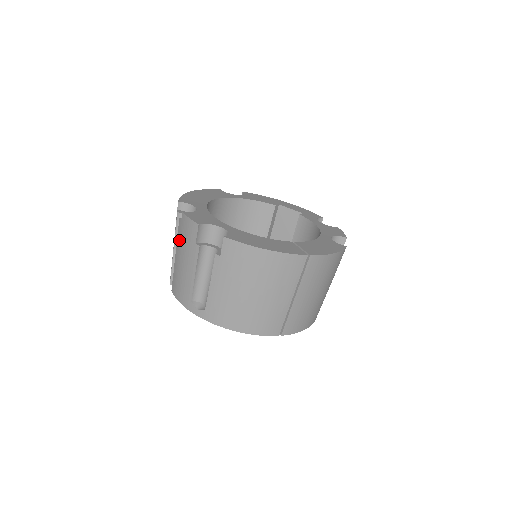
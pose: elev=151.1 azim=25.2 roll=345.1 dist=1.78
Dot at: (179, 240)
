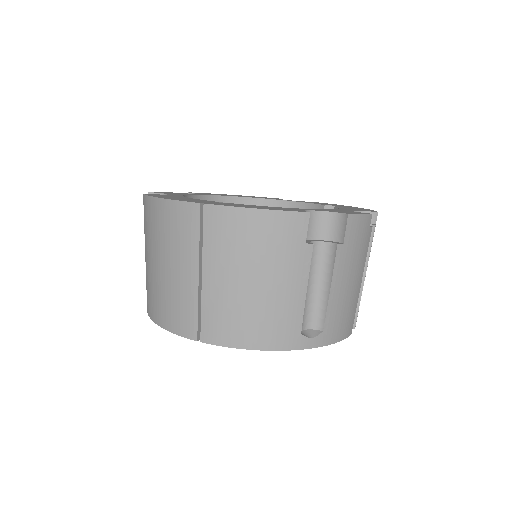
Dot at: occluded
